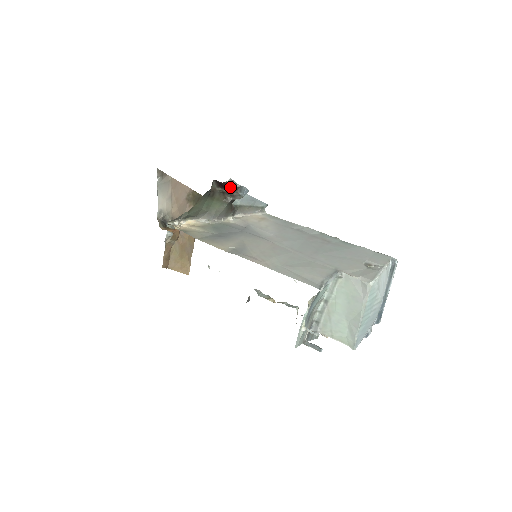
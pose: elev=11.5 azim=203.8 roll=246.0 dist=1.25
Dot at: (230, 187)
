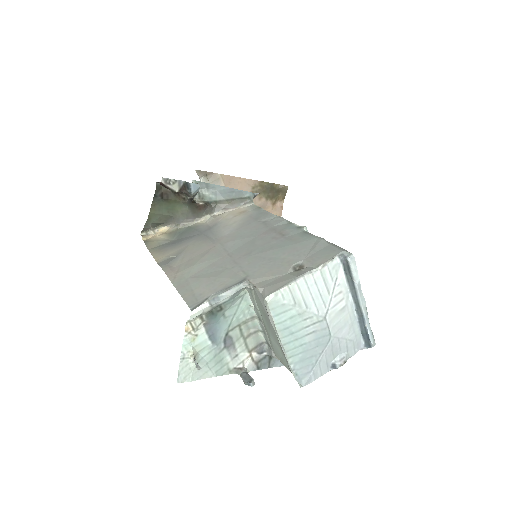
Dot at: (171, 187)
